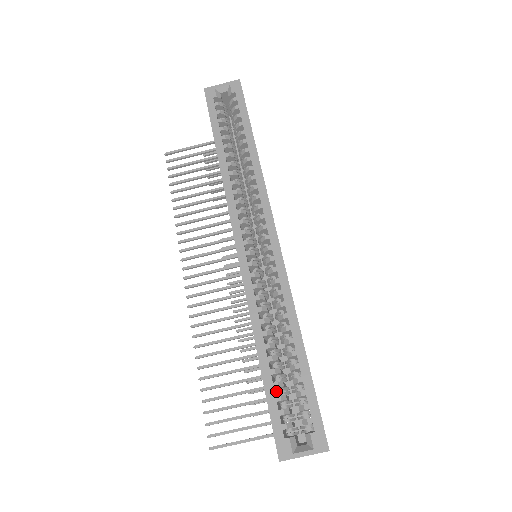
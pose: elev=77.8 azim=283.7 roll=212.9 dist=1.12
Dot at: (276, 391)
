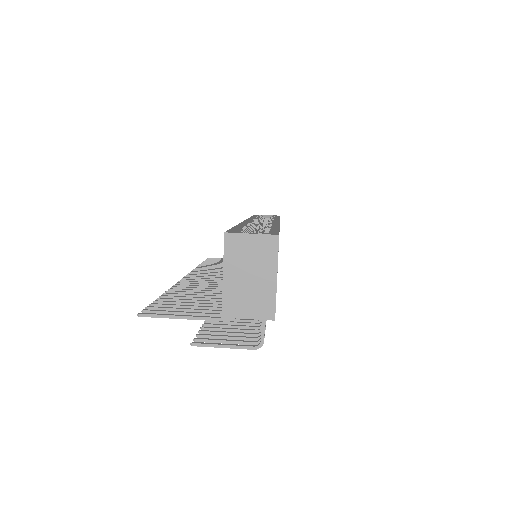
Dot at: occluded
